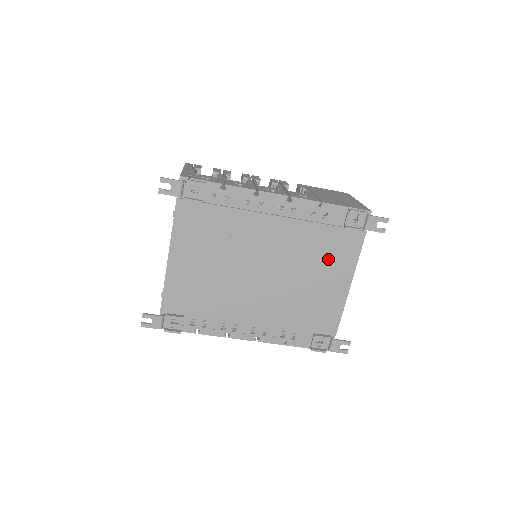
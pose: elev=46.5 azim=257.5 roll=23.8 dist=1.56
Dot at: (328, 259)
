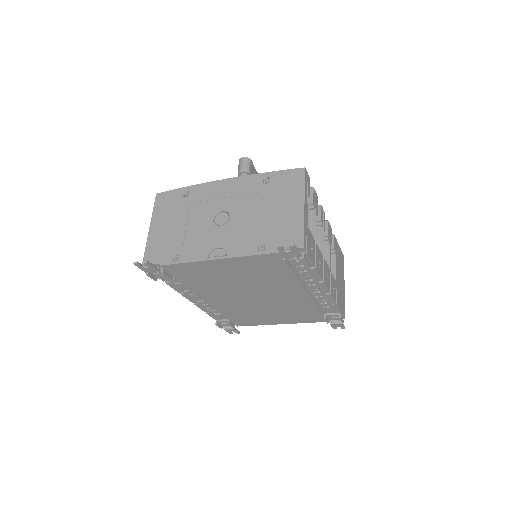
Dot at: (293, 315)
